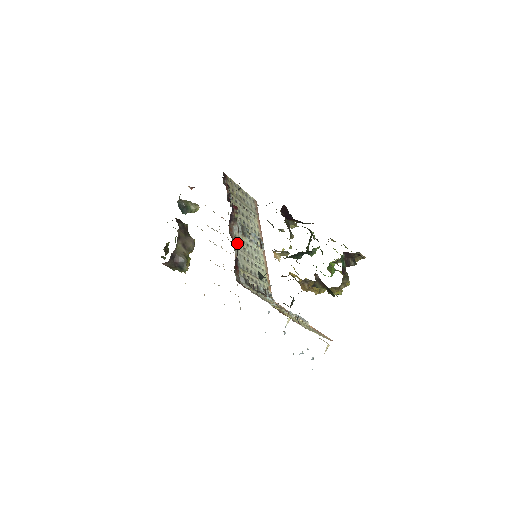
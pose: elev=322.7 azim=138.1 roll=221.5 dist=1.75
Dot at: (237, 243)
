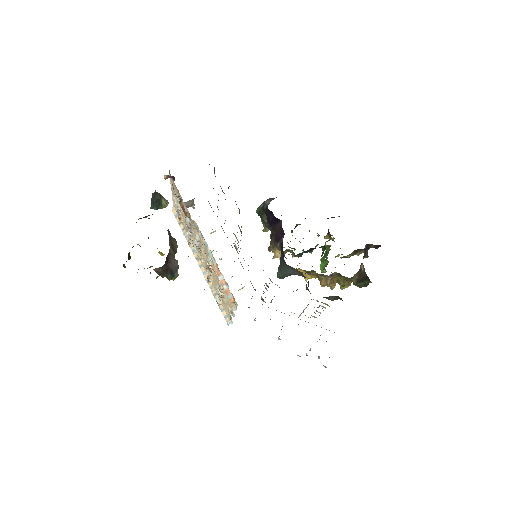
Dot at: occluded
